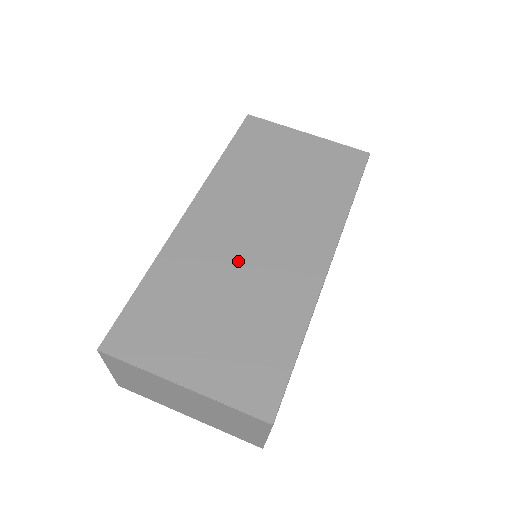
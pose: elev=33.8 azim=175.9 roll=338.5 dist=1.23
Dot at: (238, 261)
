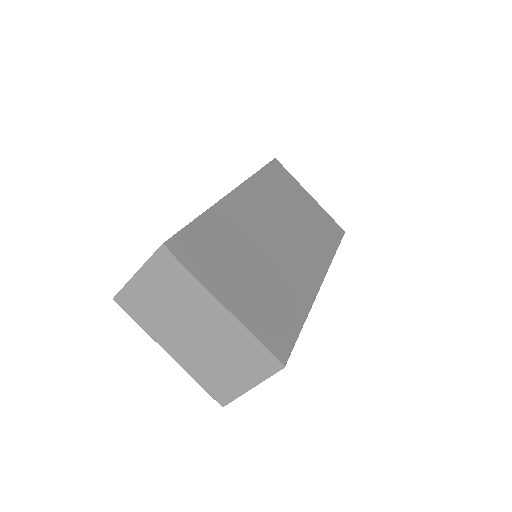
Dot at: (266, 245)
